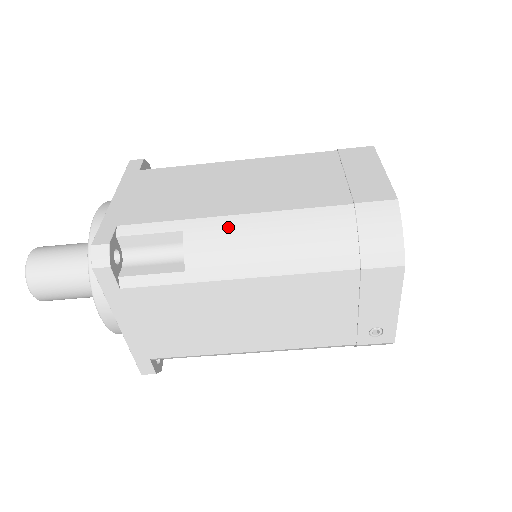
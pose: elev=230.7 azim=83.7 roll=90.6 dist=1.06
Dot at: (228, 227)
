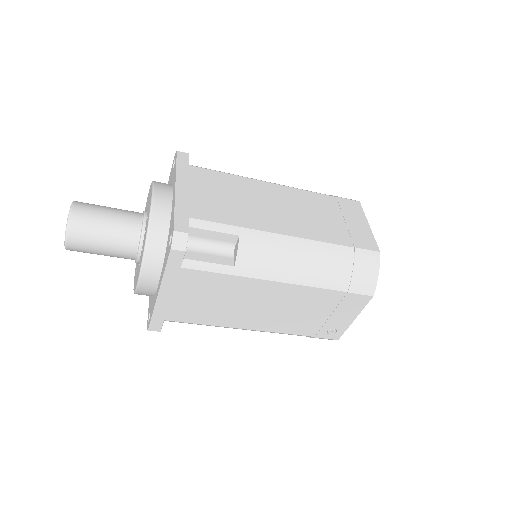
Dot at: (272, 242)
